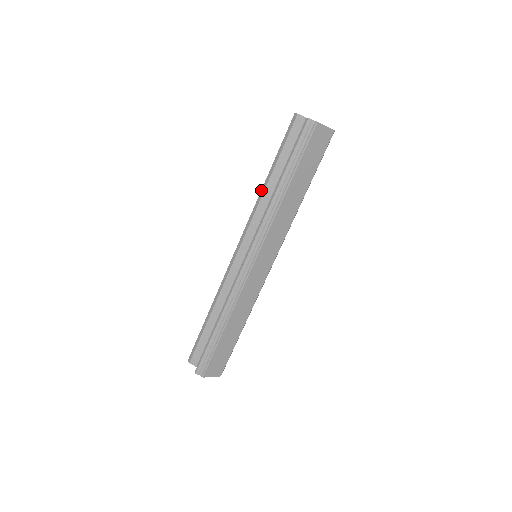
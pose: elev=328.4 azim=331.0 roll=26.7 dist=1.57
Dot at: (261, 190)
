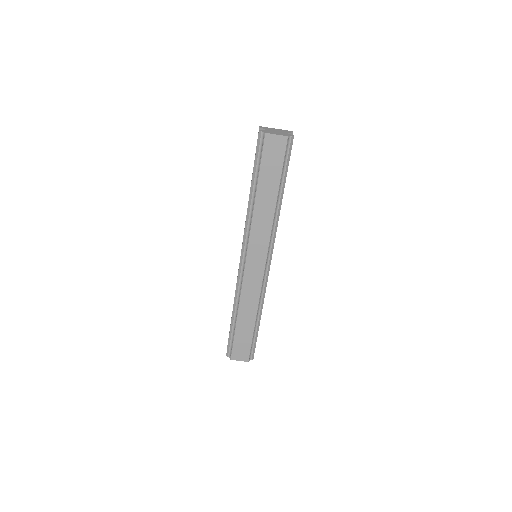
Dot at: occluded
